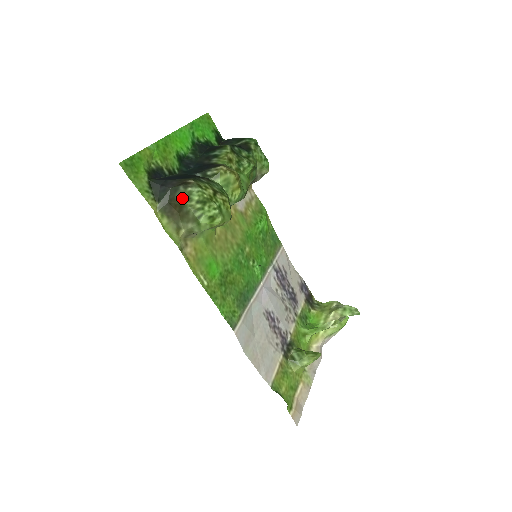
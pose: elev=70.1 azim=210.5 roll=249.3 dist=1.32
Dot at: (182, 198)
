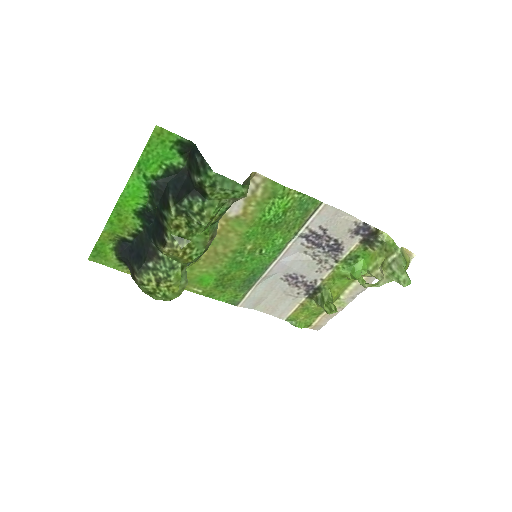
Dot at: (137, 284)
